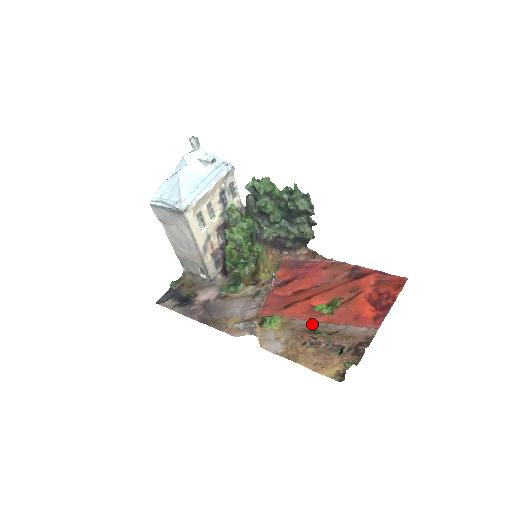
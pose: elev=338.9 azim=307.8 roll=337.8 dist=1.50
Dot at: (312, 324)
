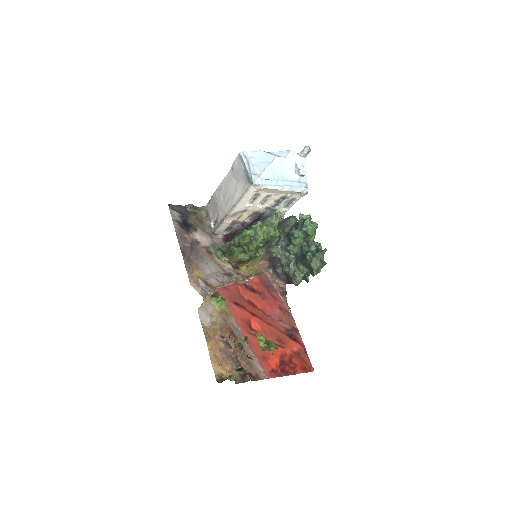
Dot at: (245, 339)
